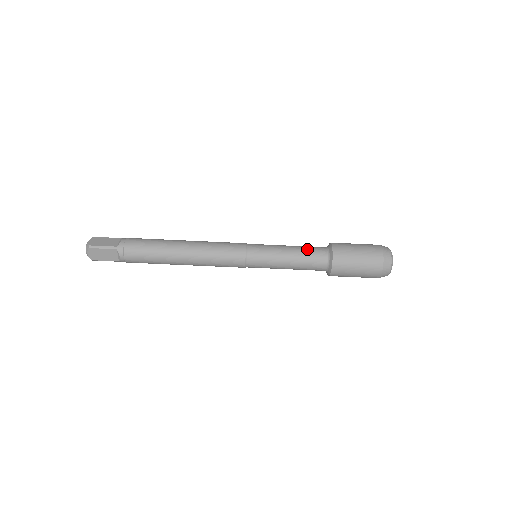
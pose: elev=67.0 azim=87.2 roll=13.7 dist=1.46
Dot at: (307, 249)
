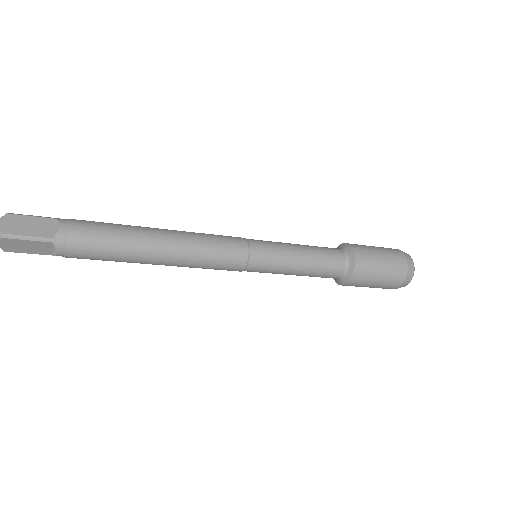
Dot at: (323, 254)
